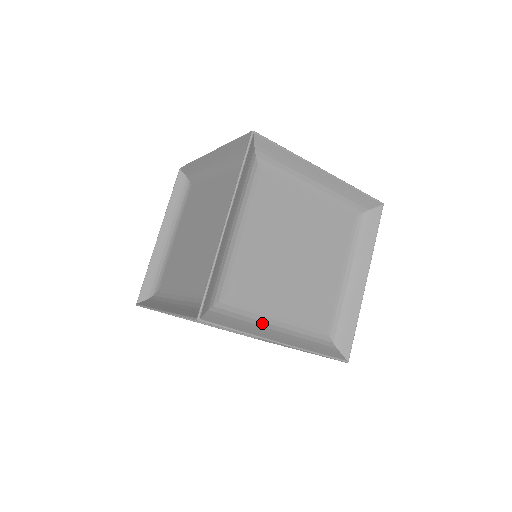
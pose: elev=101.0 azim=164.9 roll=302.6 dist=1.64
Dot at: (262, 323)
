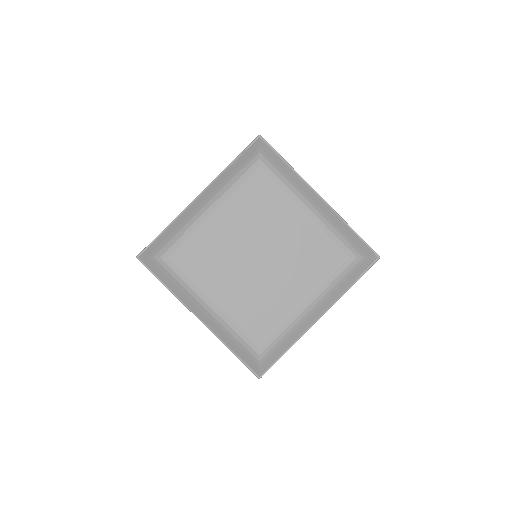
Dot at: (196, 295)
